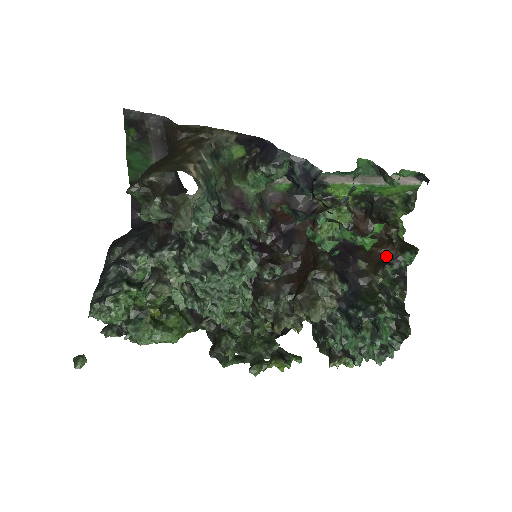
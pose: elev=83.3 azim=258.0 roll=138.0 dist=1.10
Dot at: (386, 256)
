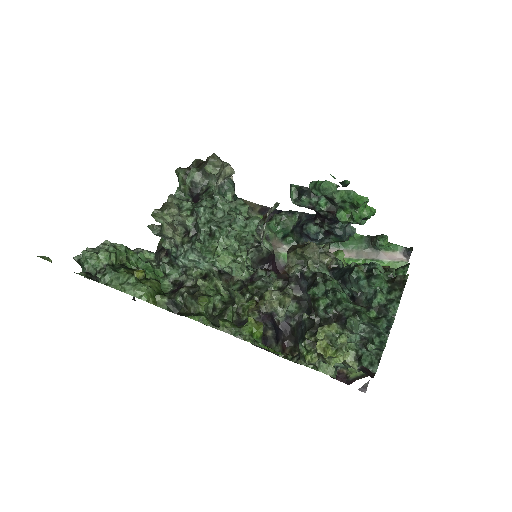
Dot at: occluded
